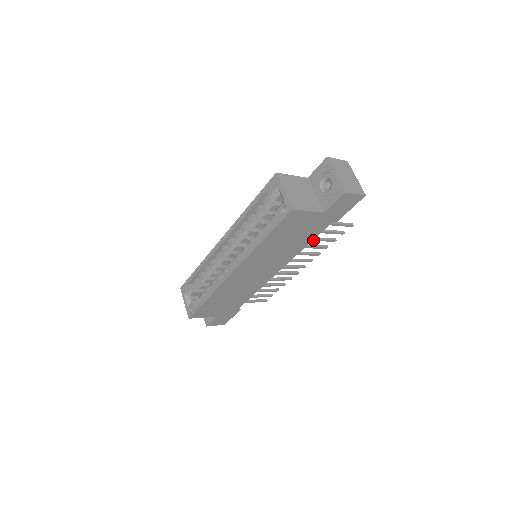
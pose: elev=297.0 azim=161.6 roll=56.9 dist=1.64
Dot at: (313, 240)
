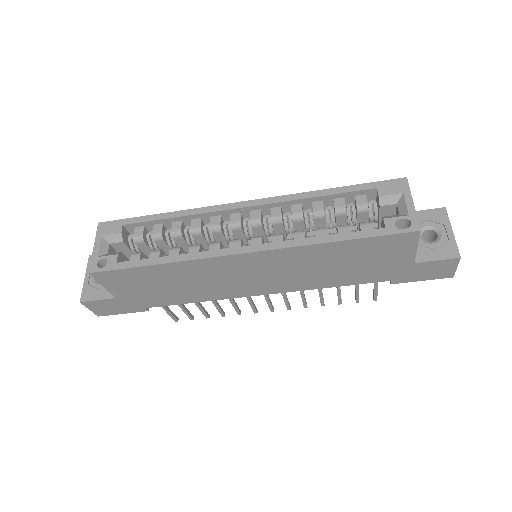
Dot at: occluded
